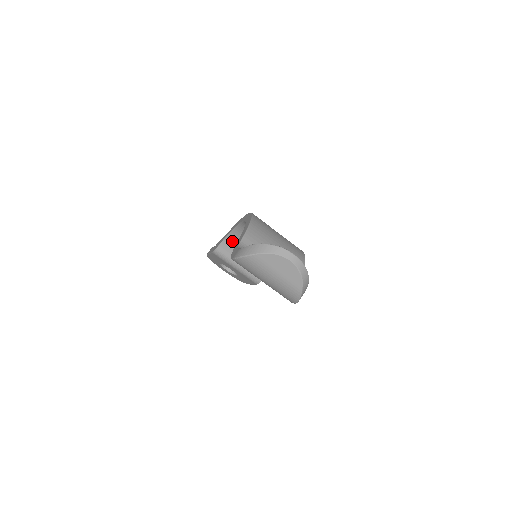
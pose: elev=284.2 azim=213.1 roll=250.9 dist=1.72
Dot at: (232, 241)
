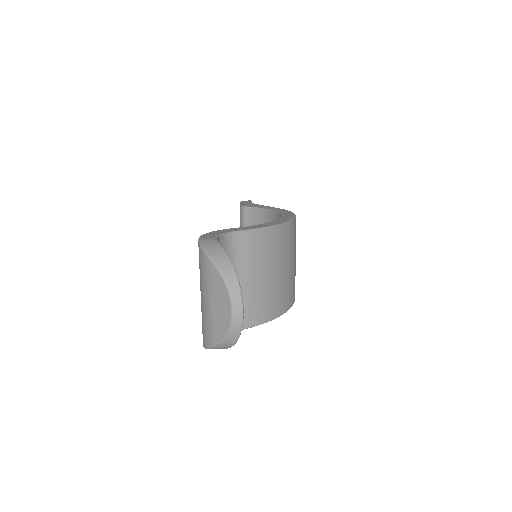
Dot at: (262, 218)
